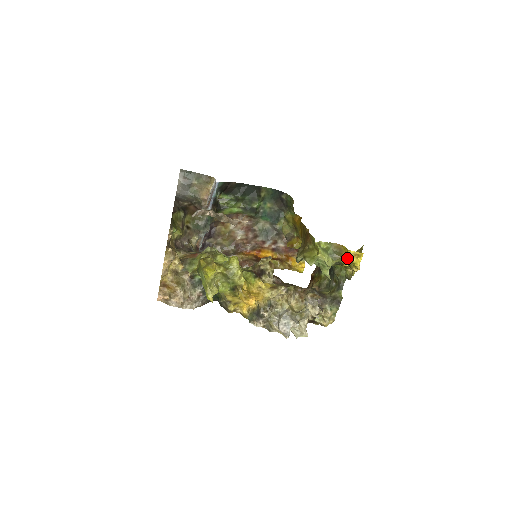
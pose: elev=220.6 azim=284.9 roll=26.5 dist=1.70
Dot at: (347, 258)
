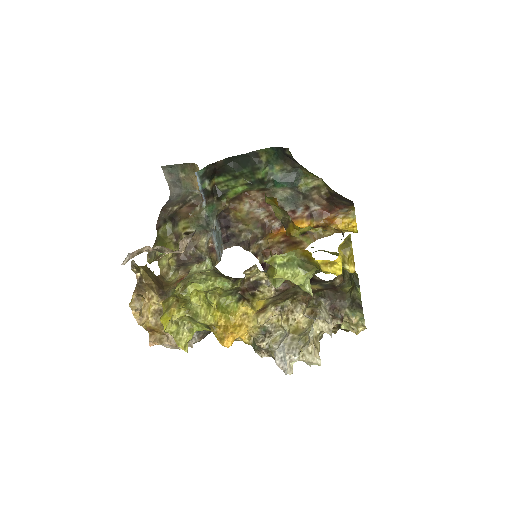
Dot at: (319, 268)
